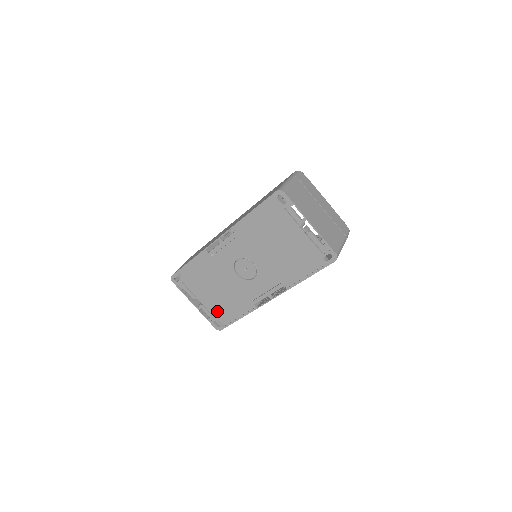
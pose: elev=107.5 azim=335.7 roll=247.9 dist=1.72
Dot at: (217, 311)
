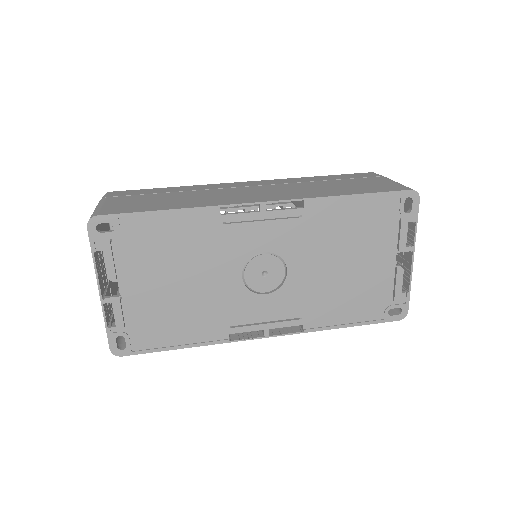
Dot at: (143, 320)
